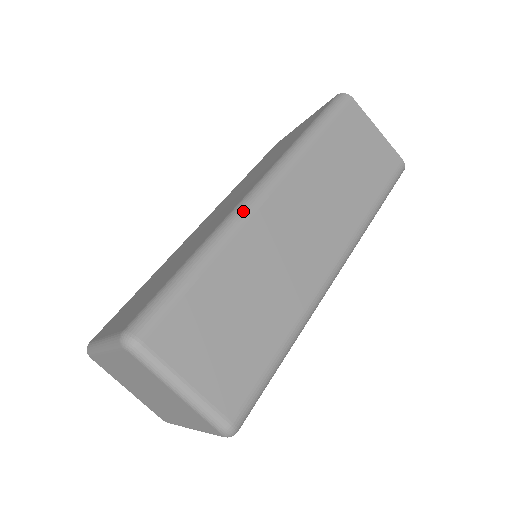
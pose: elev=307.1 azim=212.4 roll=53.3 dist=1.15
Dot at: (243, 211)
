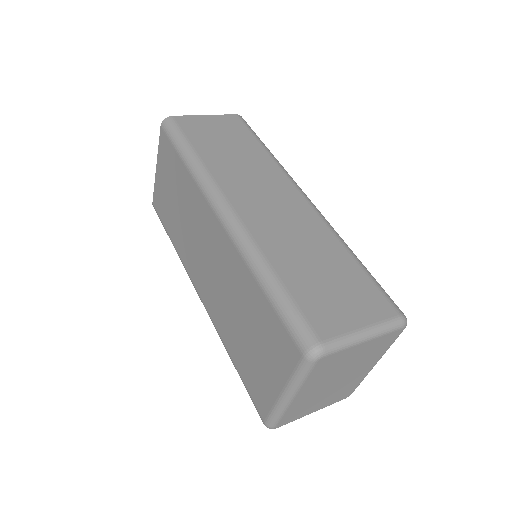
Dot at: (238, 230)
